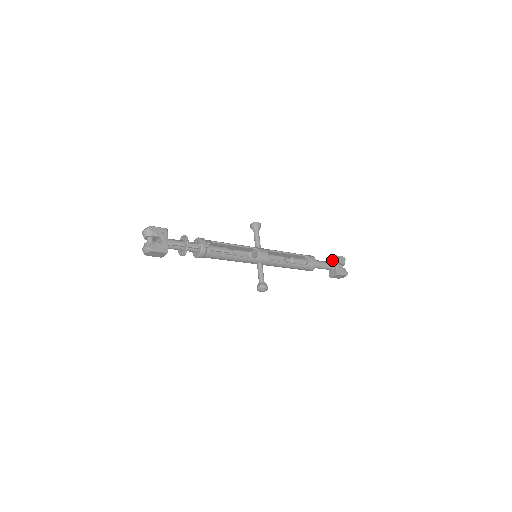
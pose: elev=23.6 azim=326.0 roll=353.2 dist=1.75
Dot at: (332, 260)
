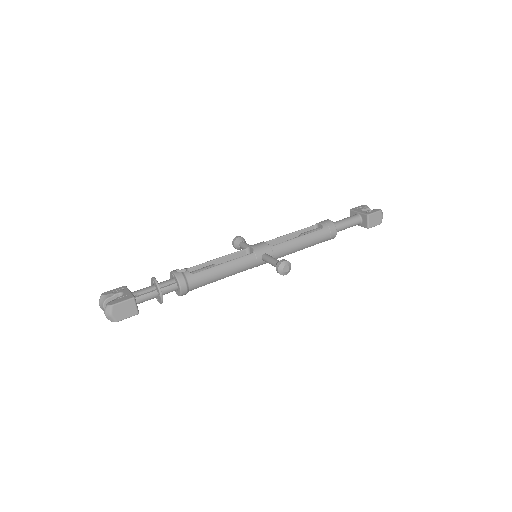
Dot at: (352, 215)
